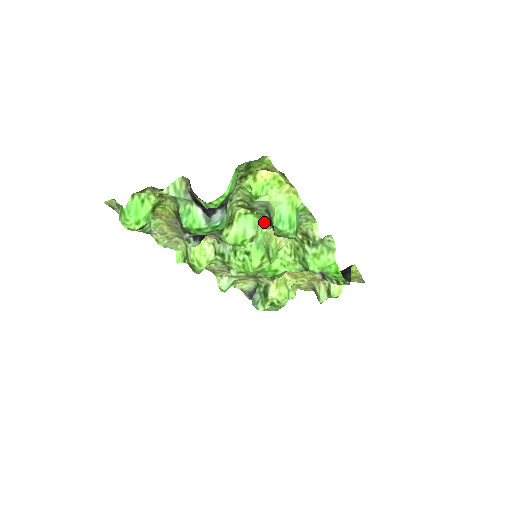
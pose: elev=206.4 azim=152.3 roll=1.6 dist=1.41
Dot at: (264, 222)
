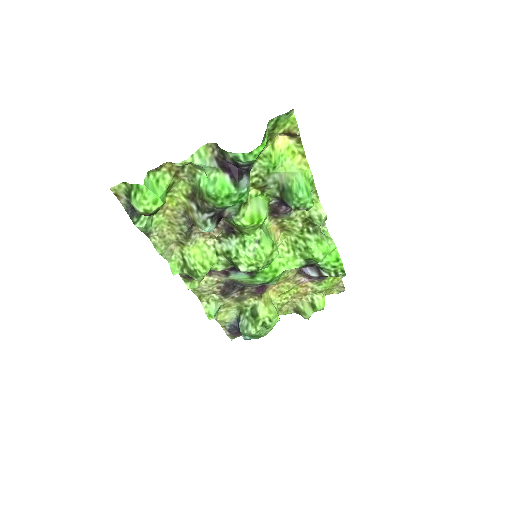
Dot at: occluded
